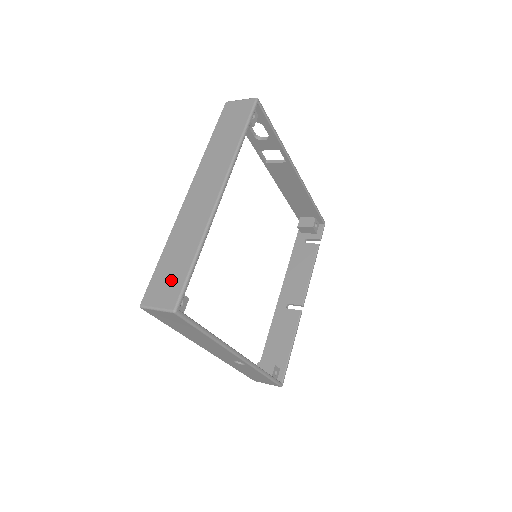
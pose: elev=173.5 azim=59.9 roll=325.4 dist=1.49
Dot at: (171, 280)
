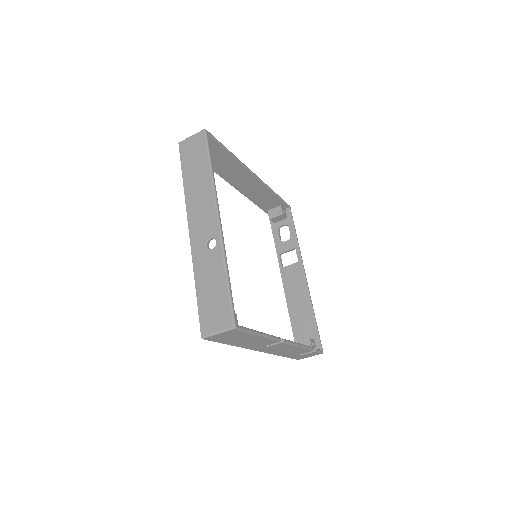
Dot at: occluded
